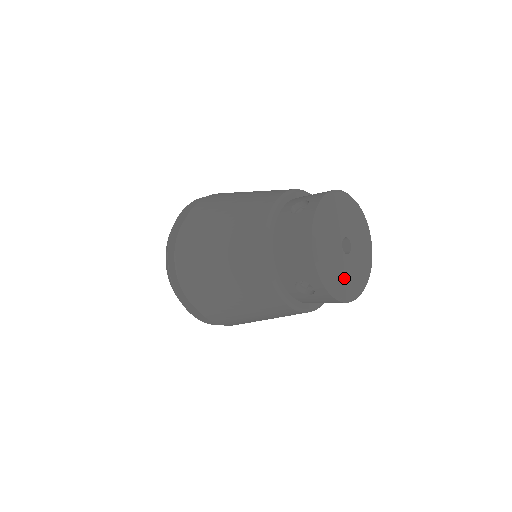
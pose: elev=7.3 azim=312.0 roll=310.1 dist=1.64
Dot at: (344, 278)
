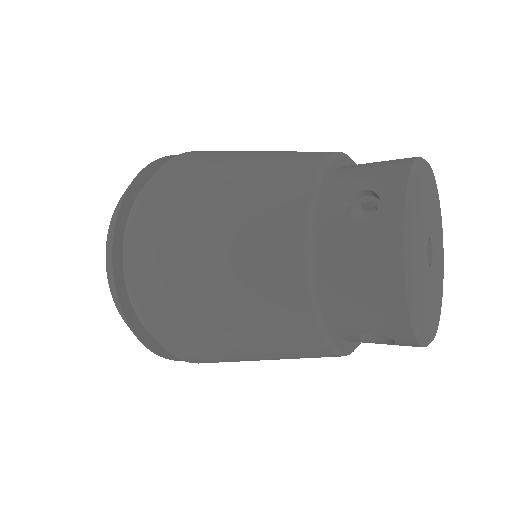
Dot at: (431, 307)
